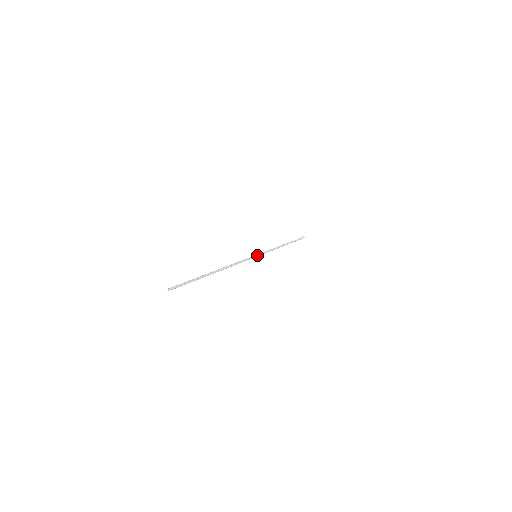
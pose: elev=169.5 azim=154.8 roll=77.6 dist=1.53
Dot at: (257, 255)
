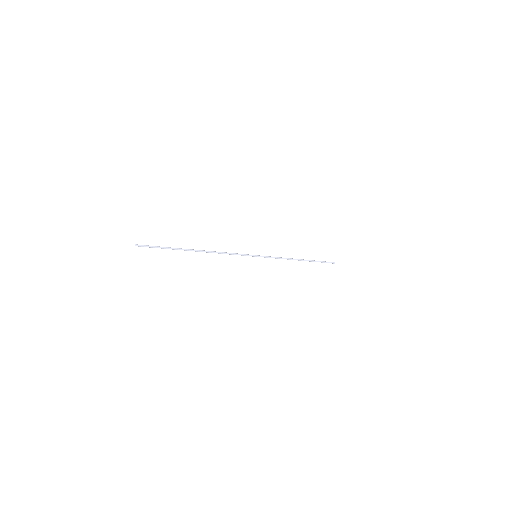
Dot at: (258, 256)
